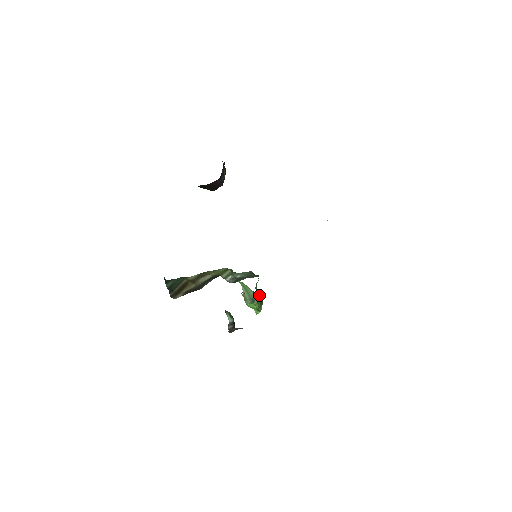
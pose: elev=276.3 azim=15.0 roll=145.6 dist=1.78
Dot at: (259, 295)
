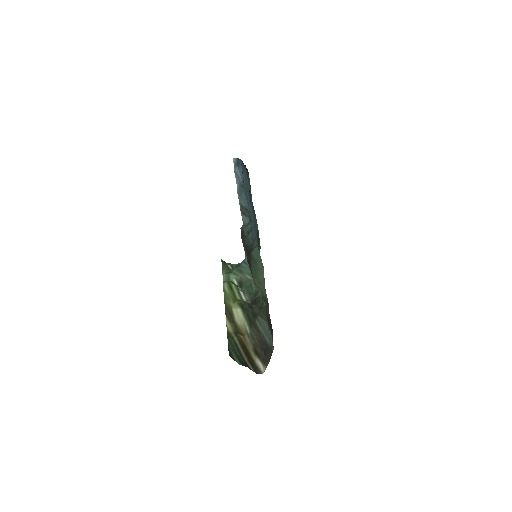
Dot at: occluded
